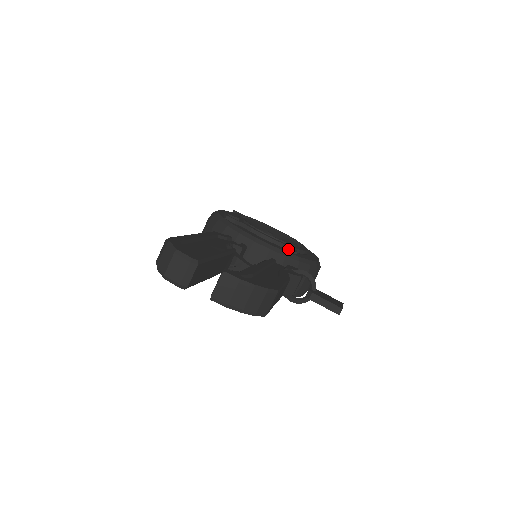
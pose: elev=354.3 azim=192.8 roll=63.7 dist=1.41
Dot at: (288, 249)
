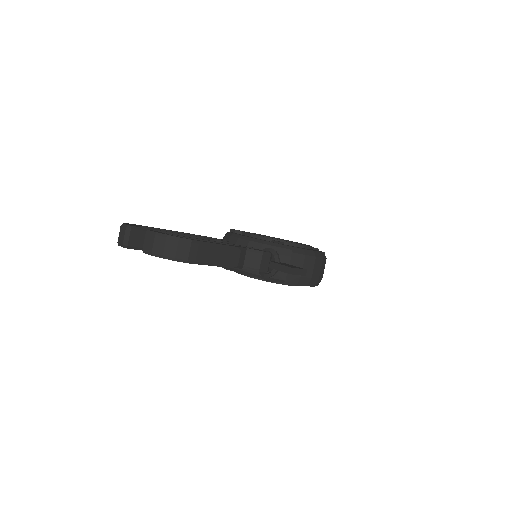
Dot at: (273, 241)
